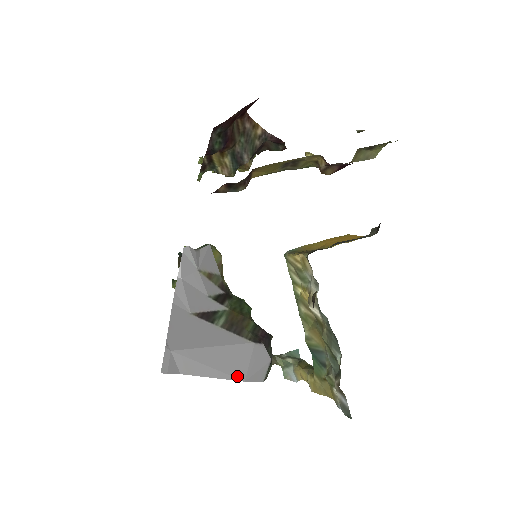
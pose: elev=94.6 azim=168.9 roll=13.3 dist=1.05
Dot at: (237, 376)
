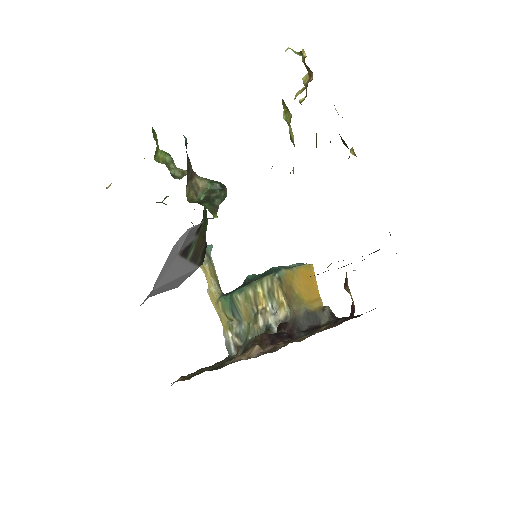
Dot at: (176, 287)
